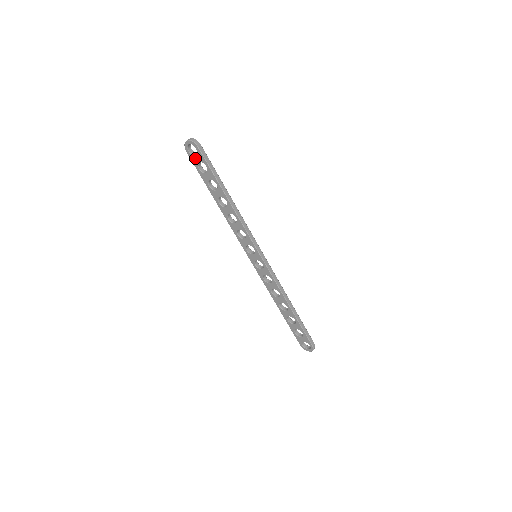
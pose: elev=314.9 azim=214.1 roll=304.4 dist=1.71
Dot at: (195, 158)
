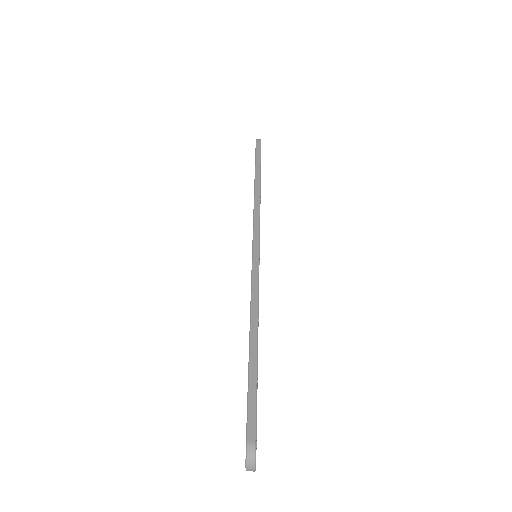
Dot at: occluded
